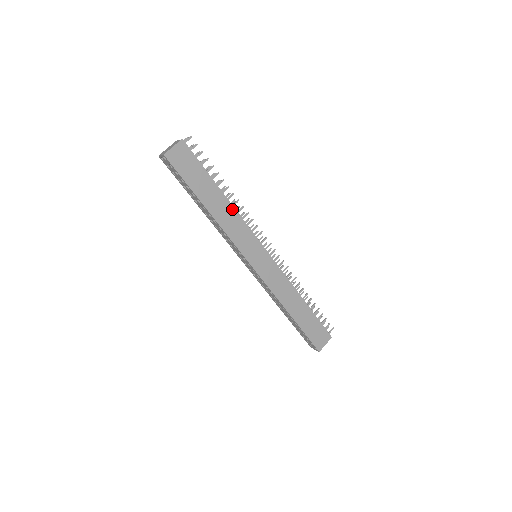
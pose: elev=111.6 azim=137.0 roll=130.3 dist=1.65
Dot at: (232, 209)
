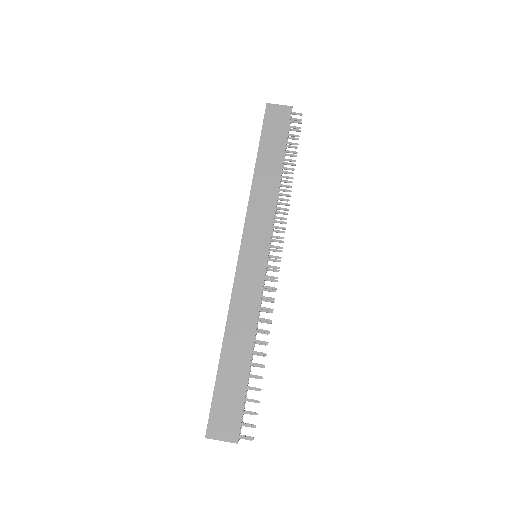
Dot at: (276, 188)
